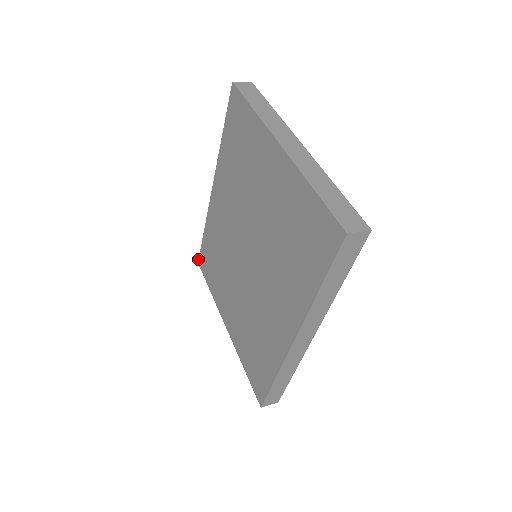
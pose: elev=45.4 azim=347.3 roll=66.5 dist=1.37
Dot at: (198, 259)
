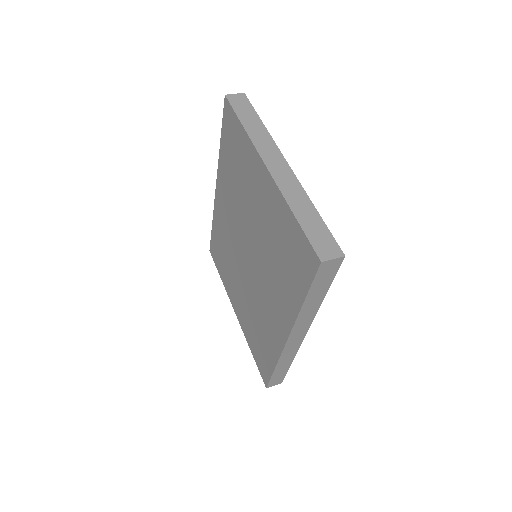
Dot at: occluded
